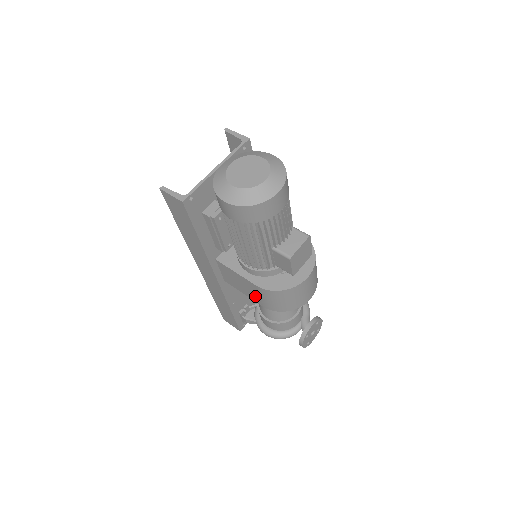
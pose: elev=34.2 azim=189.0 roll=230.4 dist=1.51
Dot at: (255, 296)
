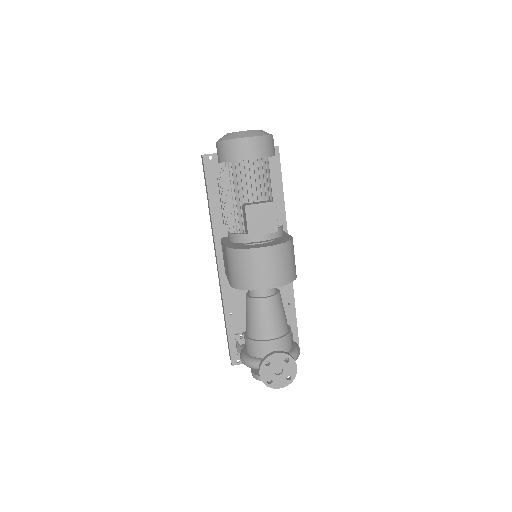
Dot at: occluded
